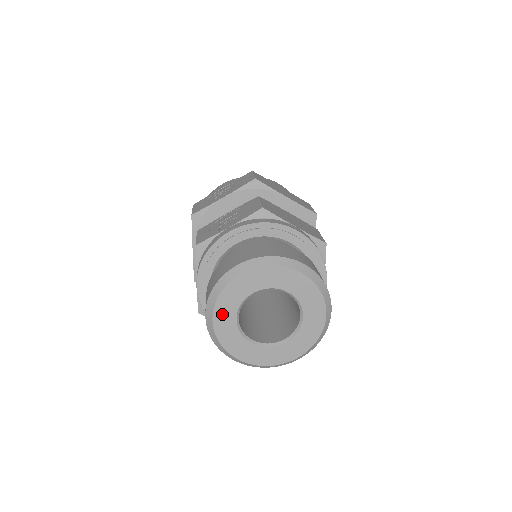
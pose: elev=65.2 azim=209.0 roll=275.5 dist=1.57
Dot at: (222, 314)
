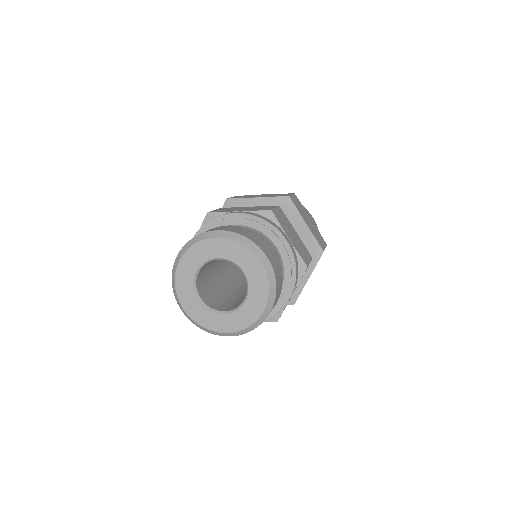
Dot at: (186, 301)
